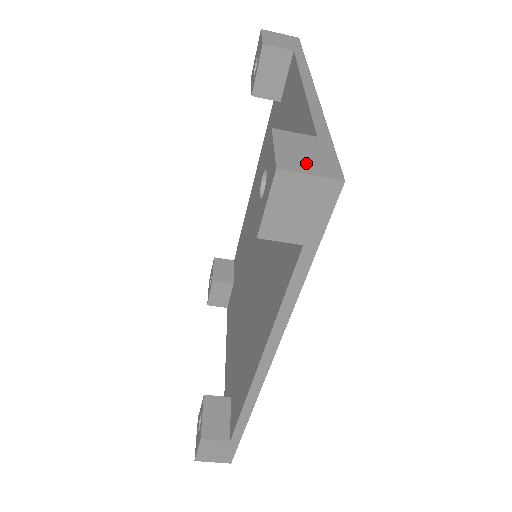
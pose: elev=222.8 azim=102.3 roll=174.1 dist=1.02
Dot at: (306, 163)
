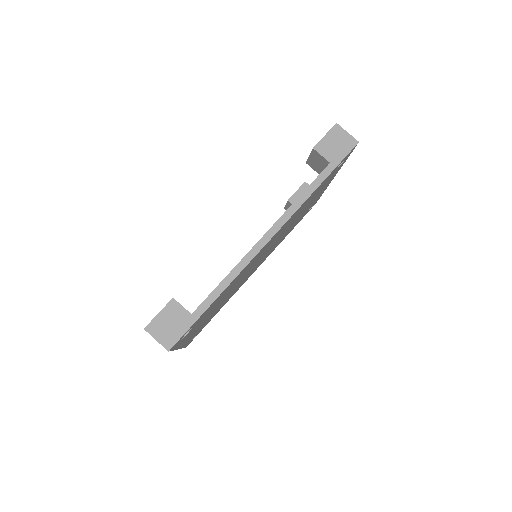
Dot at: occluded
